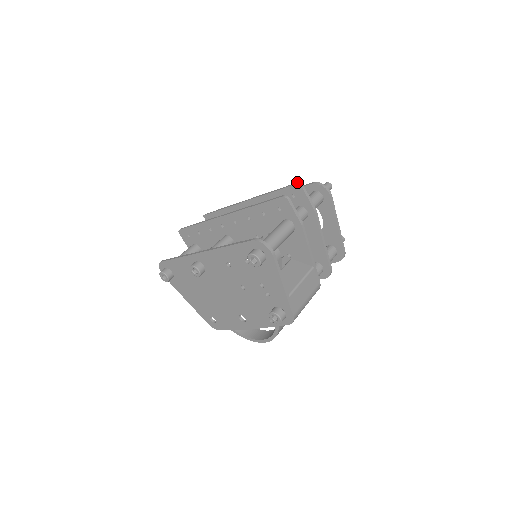
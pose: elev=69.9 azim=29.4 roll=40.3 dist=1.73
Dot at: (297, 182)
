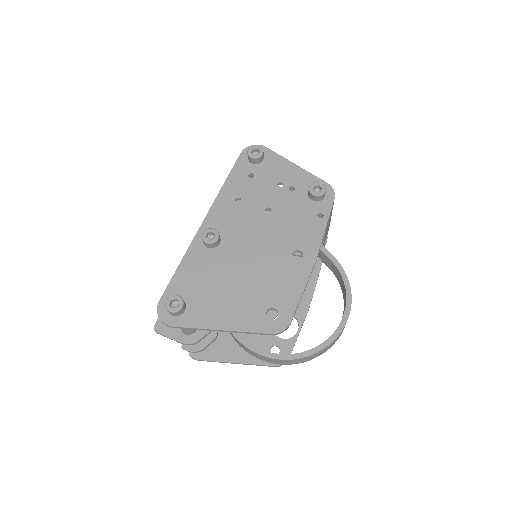
Dot at: occluded
